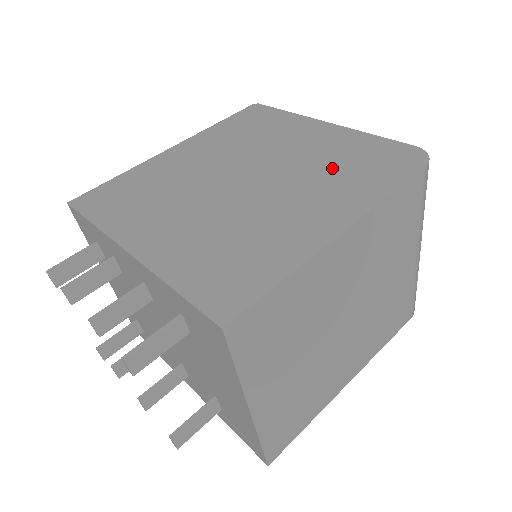
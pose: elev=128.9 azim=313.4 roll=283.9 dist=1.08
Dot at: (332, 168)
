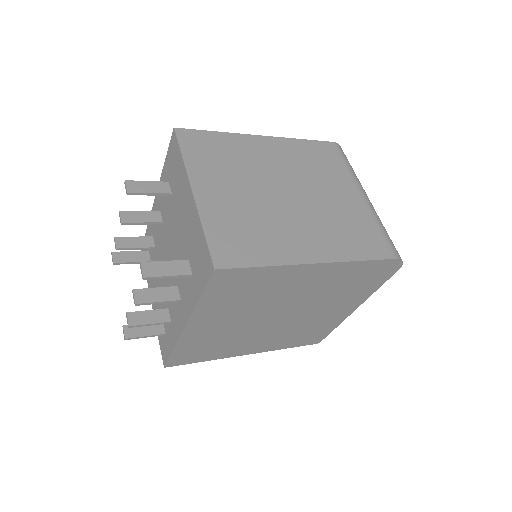
Dot at: occluded
